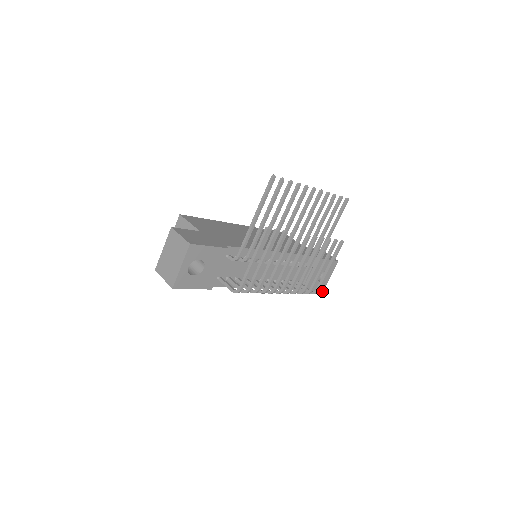
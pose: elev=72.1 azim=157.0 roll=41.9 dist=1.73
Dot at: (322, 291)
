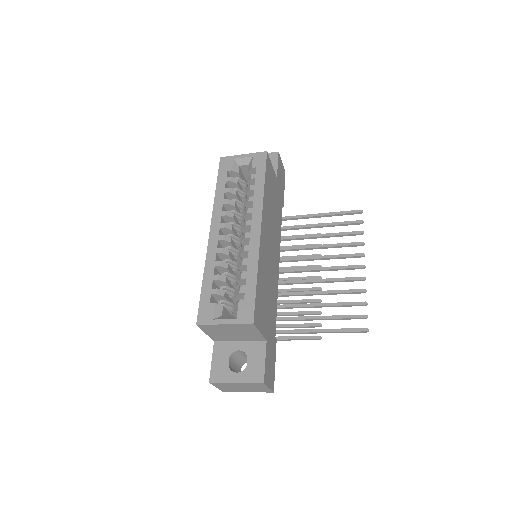
Dot at: occluded
